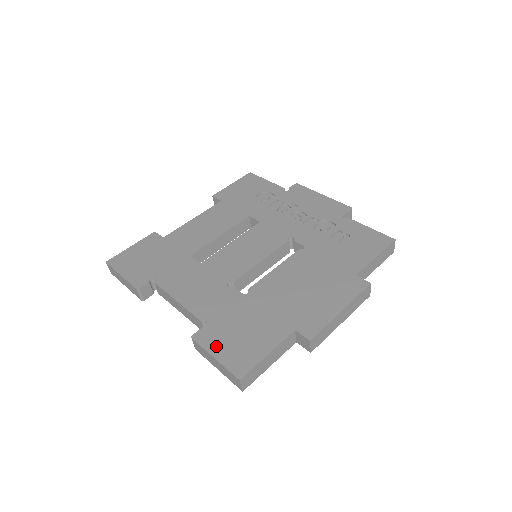
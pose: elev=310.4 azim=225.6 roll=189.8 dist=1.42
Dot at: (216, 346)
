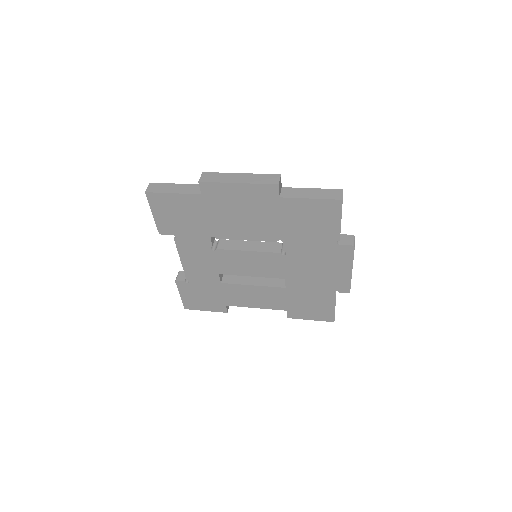
Dot at: occluded
